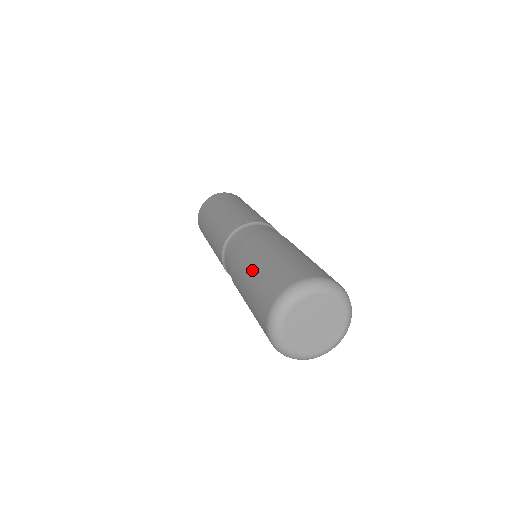
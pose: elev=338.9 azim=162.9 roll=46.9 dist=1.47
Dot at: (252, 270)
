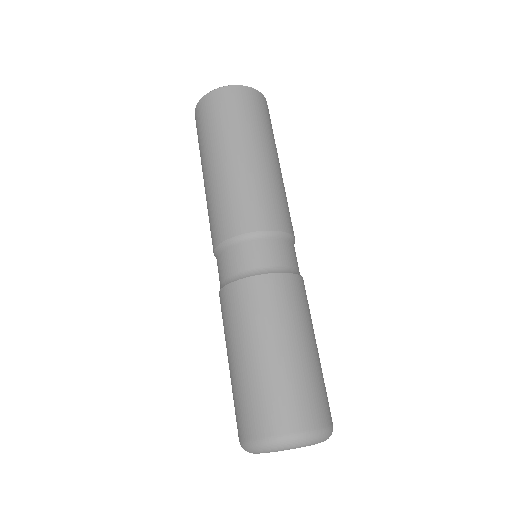
Dot at: (249, 352)
